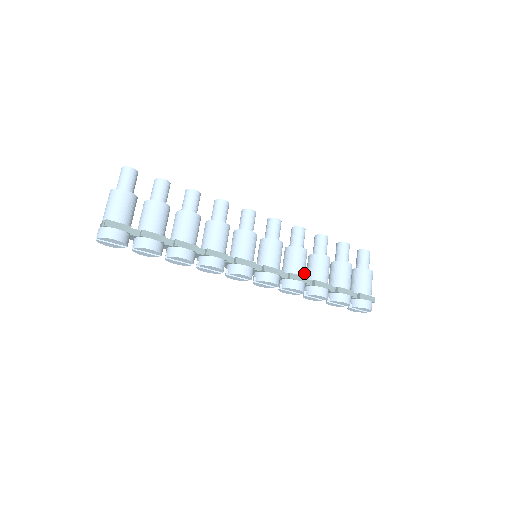
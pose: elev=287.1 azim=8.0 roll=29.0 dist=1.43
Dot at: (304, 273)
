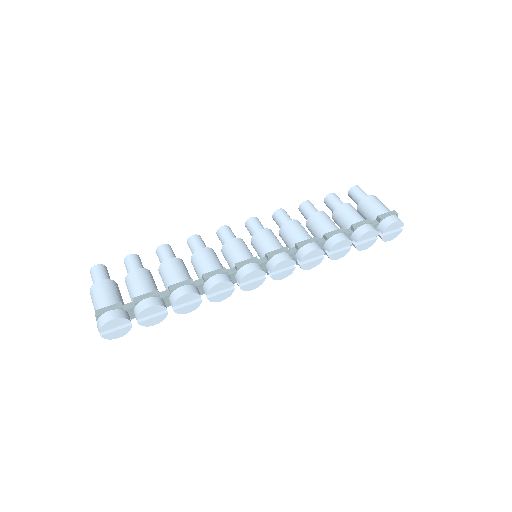
Dot at: (309, 237)
